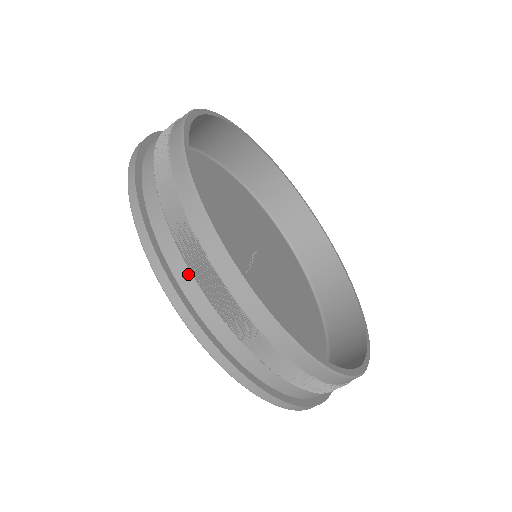
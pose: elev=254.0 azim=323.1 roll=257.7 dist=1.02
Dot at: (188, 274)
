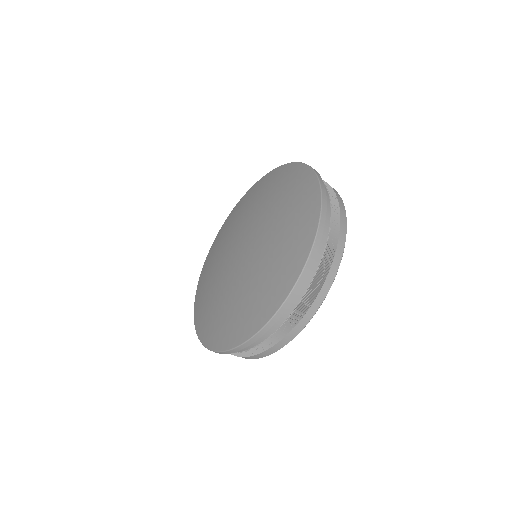
Dot at: (328, 227)
